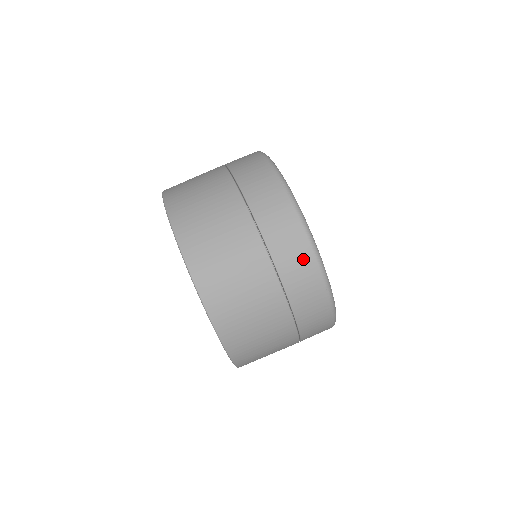
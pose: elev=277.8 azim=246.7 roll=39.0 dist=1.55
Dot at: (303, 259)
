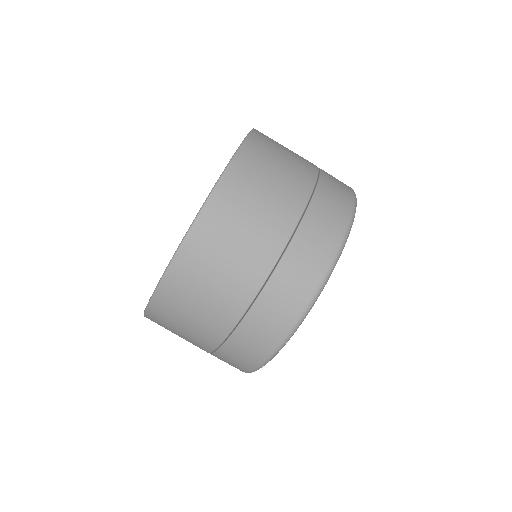
Dot at: (320, 255)
